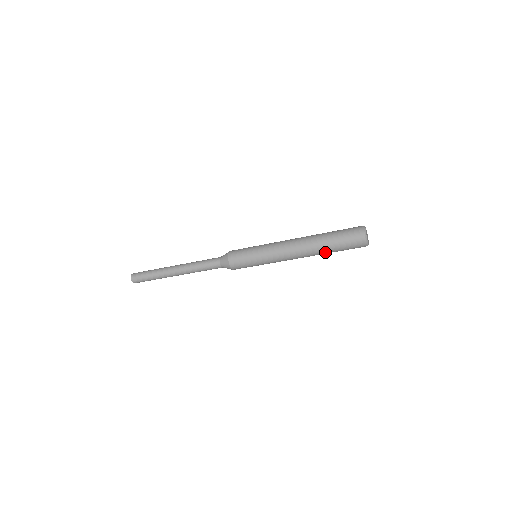
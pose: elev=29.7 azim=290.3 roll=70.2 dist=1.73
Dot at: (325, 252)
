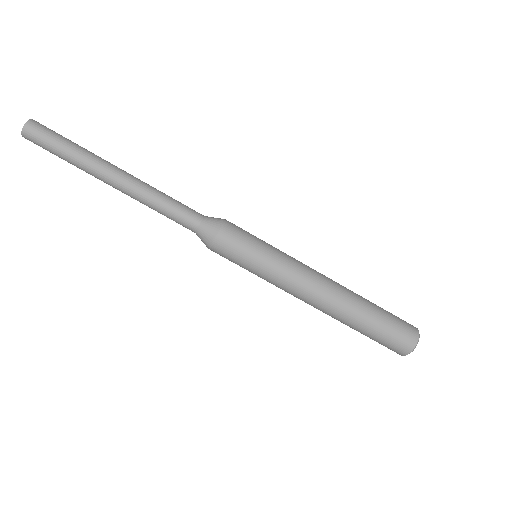
Dot at: (355, 322)
